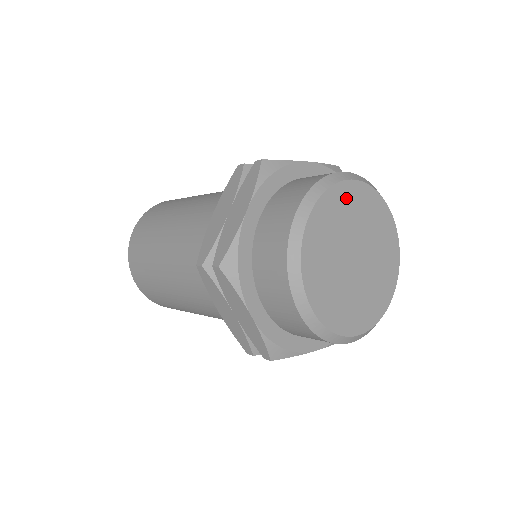
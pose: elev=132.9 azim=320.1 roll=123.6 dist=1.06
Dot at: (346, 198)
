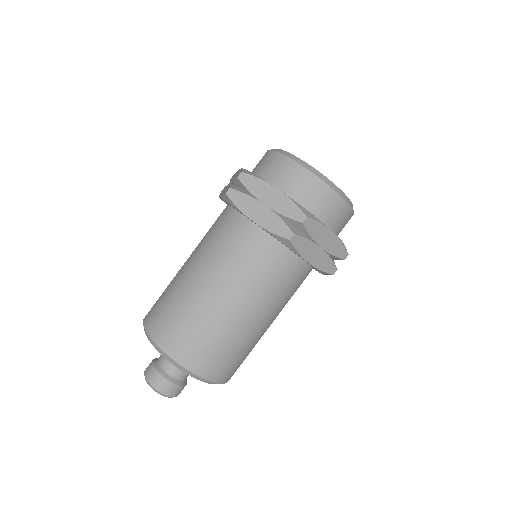
Dot at: occluded
